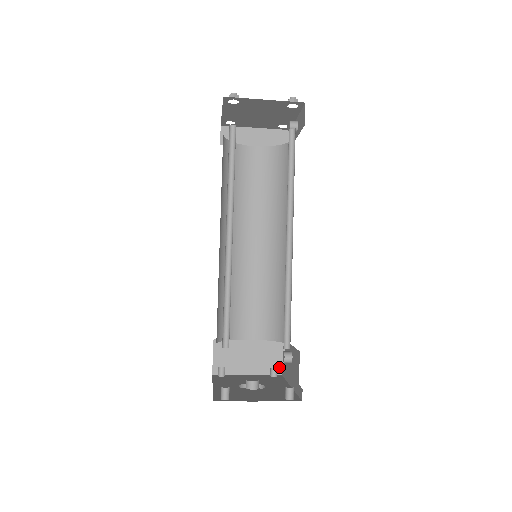
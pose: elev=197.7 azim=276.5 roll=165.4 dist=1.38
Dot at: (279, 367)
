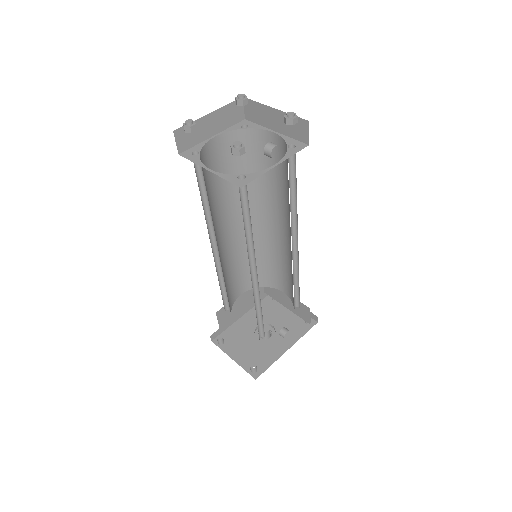
Dot at: (306, 321)
